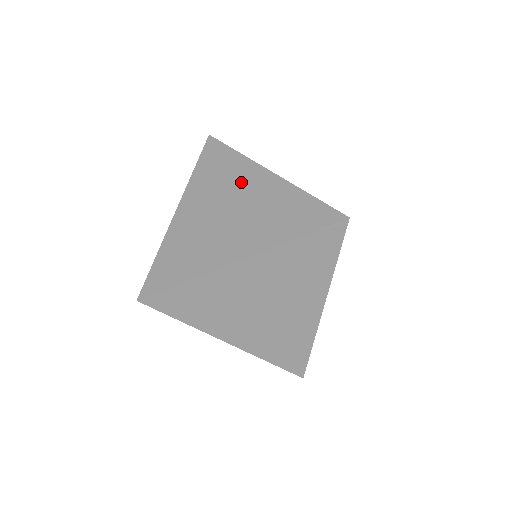
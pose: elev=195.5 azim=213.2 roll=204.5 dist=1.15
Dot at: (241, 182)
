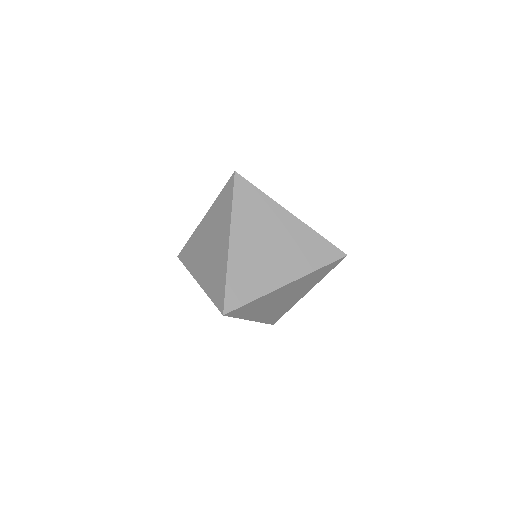
Dot at: occluded
